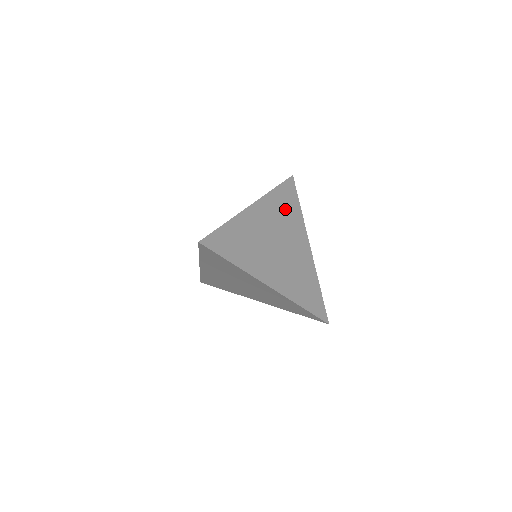
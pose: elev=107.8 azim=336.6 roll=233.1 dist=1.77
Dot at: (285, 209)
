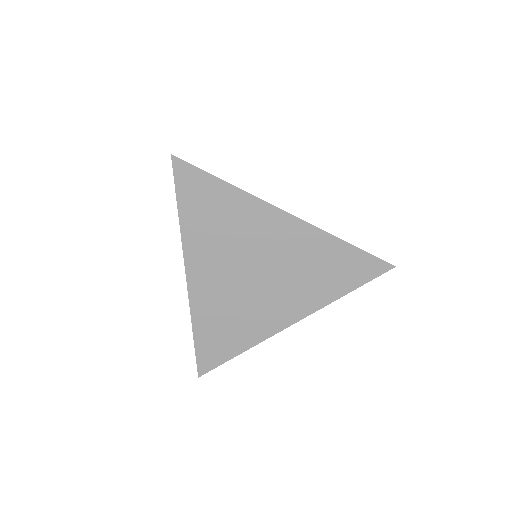
Dot at: occluded
